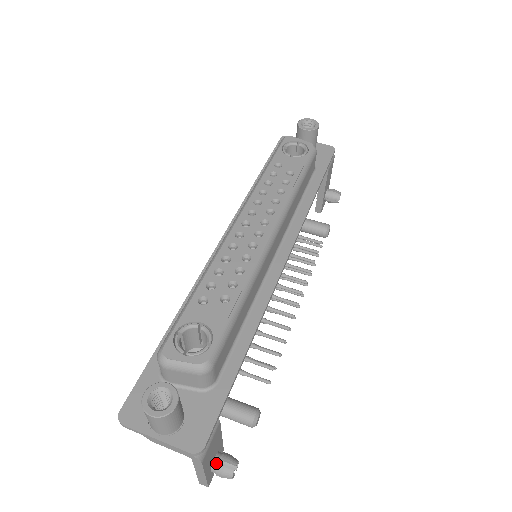
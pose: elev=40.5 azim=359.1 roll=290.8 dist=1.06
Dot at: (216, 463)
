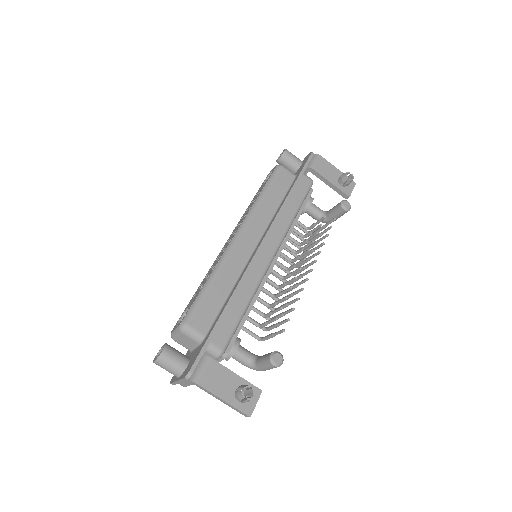
Dot at: (236, 393)
